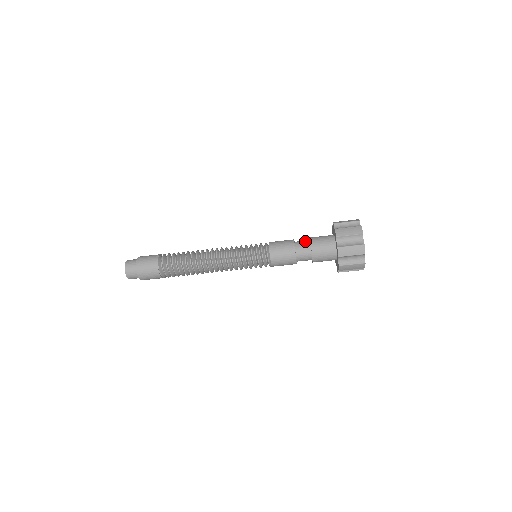
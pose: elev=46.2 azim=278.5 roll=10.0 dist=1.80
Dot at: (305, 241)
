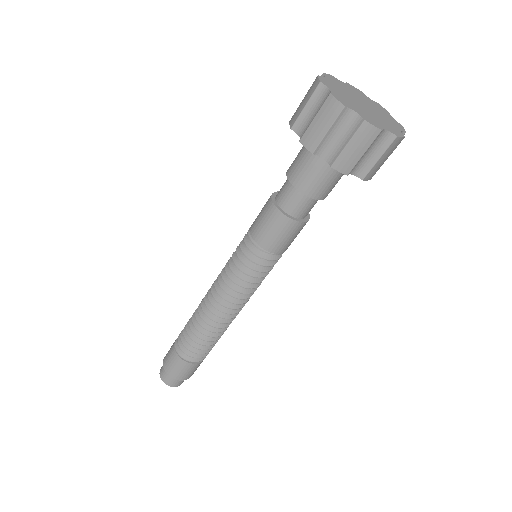
Dot at: occluded
